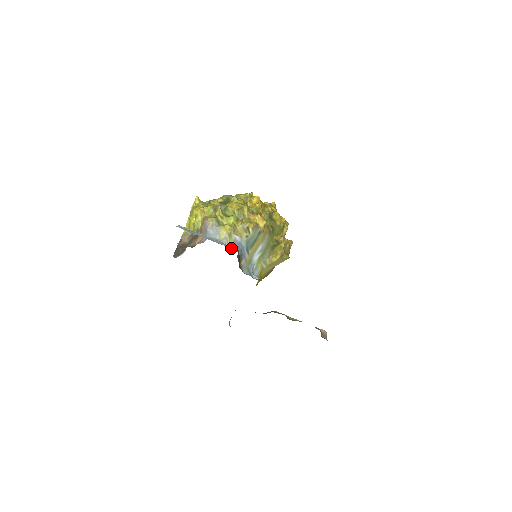
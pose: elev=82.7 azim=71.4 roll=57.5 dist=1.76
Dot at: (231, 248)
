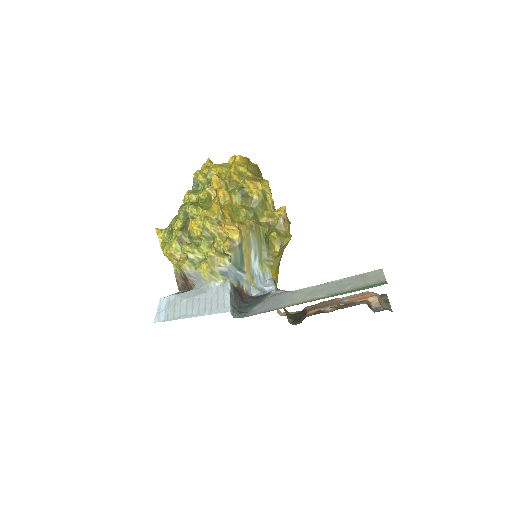
Dot at: (221, 300)
